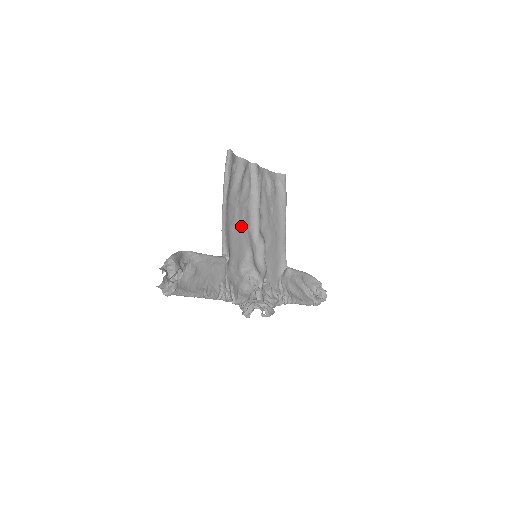
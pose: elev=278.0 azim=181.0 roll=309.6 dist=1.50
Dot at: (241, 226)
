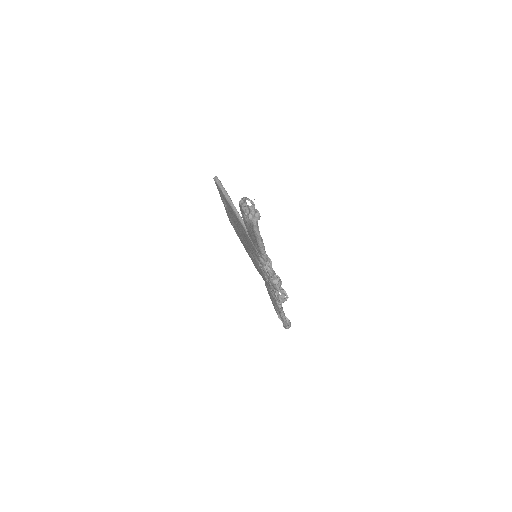
Dot at: (241, 229)
